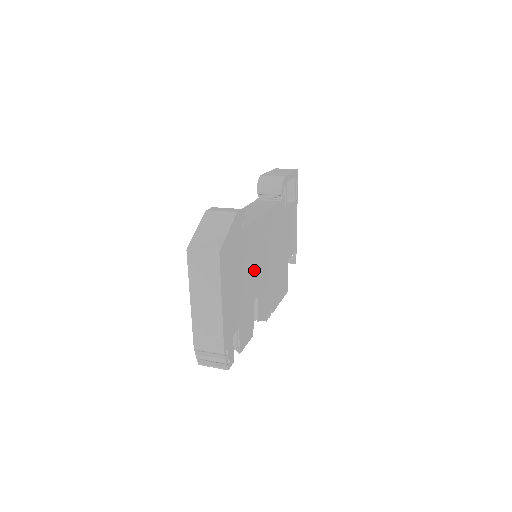
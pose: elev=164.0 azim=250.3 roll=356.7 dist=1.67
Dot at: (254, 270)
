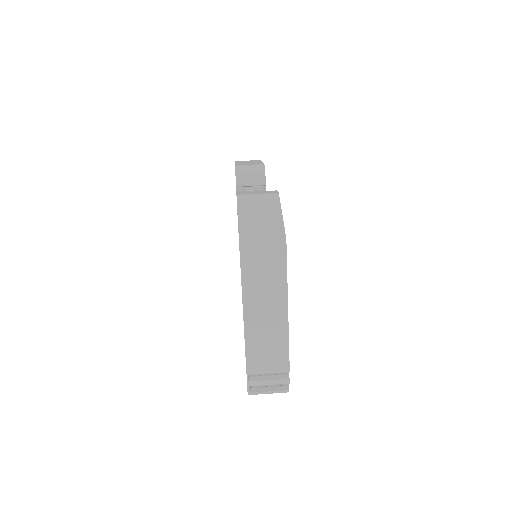
Dot at: occluded
